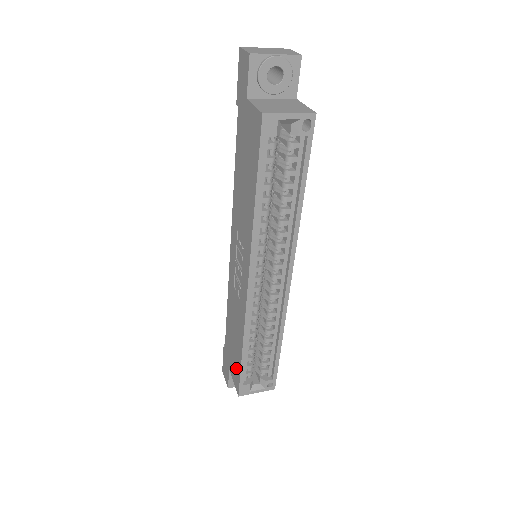
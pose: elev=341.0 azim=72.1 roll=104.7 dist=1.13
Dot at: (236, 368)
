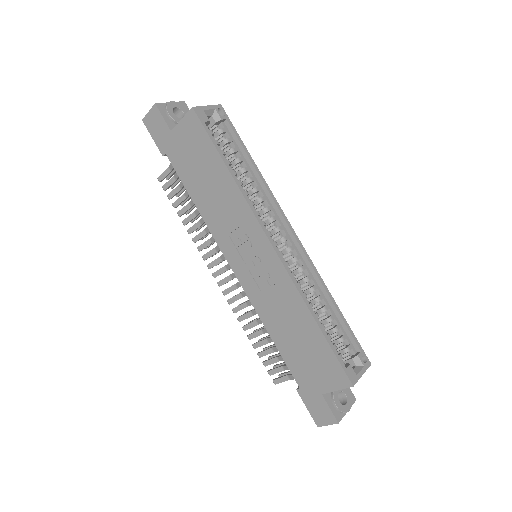
Dot at: (326, 363)
